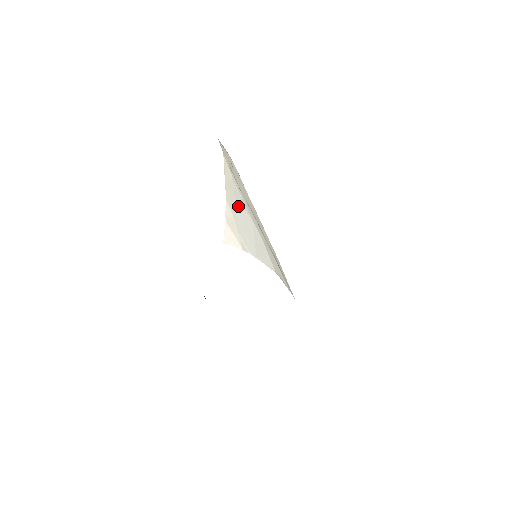
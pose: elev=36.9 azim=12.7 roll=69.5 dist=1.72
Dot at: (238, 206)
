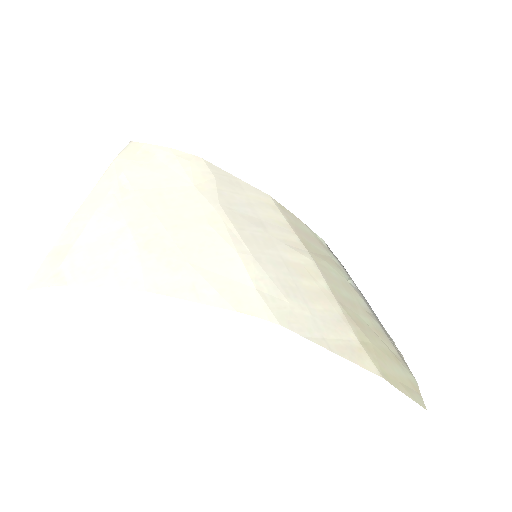
Dot at: (97, 219)
